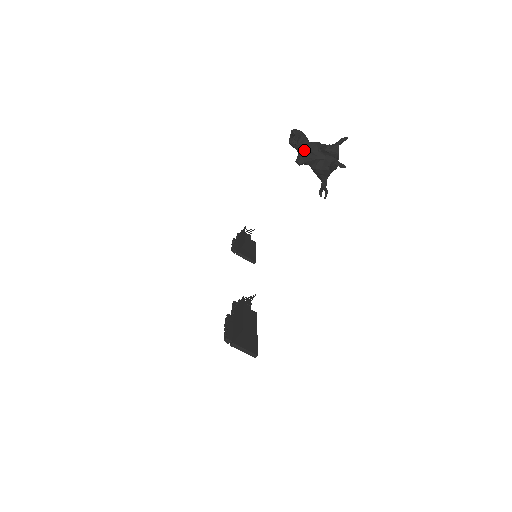
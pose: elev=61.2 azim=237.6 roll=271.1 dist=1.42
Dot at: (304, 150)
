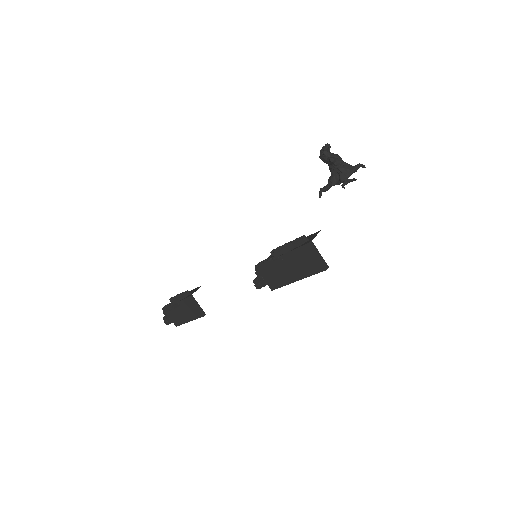
Dot at: (335, 155)
